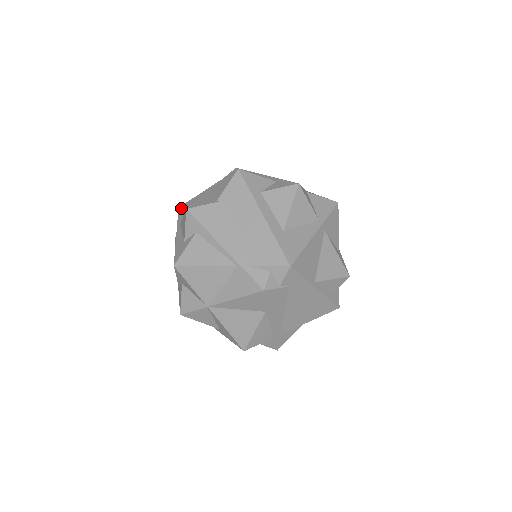
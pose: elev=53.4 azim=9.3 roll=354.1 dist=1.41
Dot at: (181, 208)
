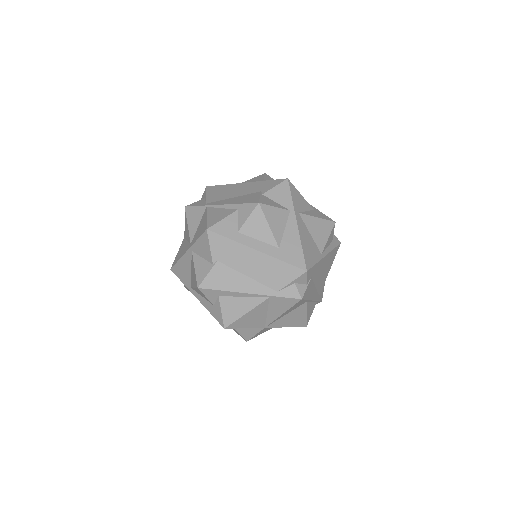
Dot at: (175, 270)
